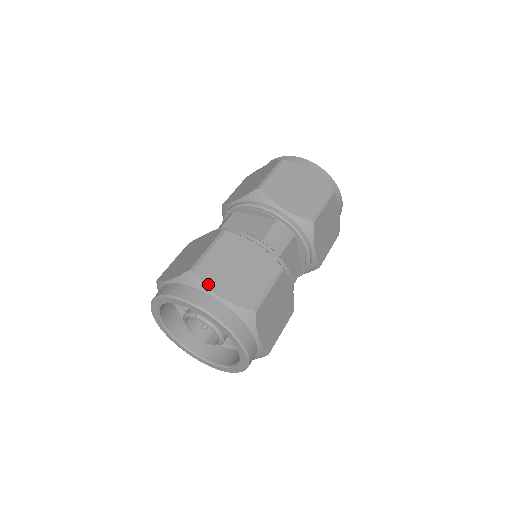
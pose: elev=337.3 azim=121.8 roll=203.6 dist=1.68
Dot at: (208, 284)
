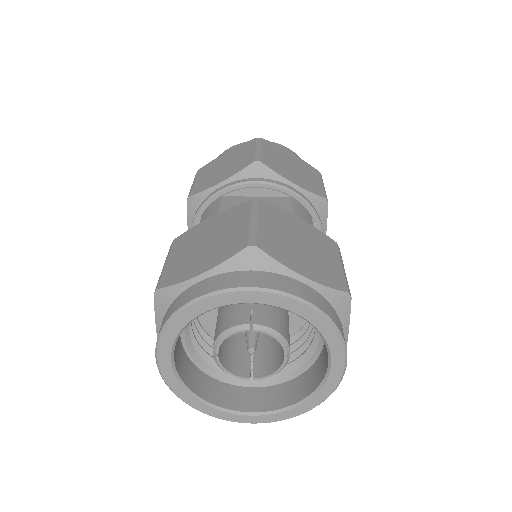
Dot at: (284, 262)
